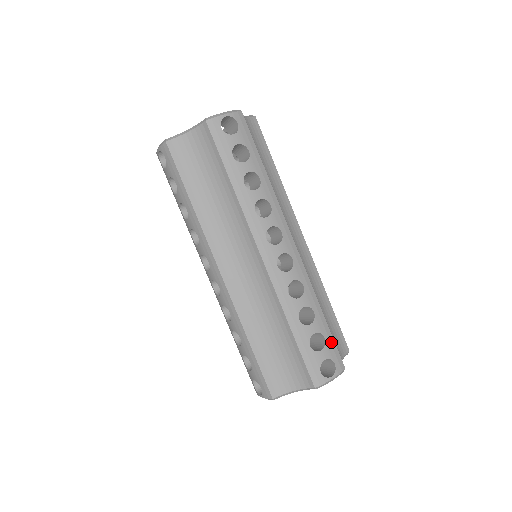
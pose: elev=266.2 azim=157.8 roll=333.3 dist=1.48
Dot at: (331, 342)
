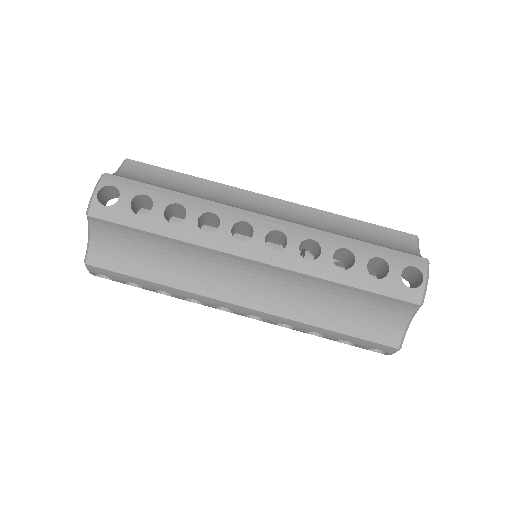
Dot at: (389, 253)
